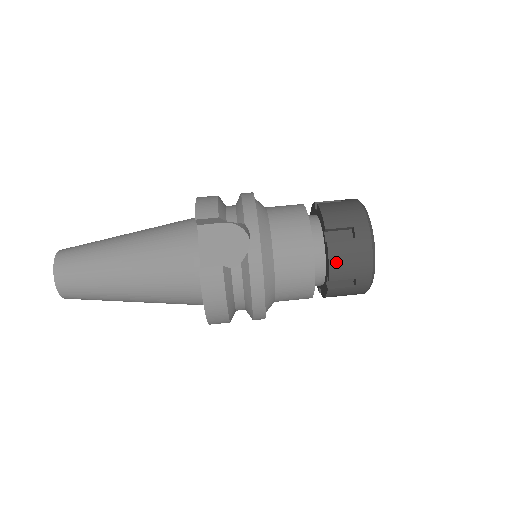
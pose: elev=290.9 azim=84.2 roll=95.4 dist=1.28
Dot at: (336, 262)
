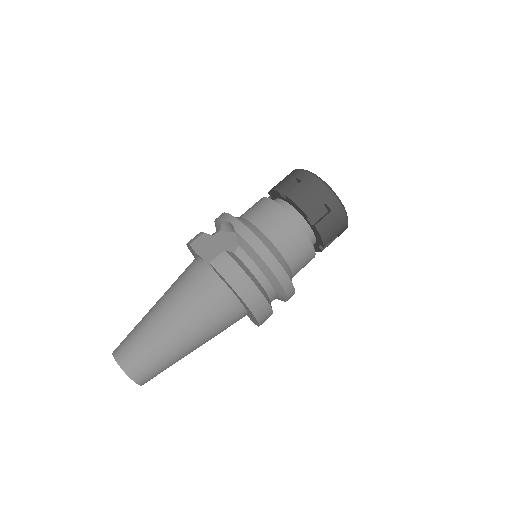
Dot at: (301, 201)
